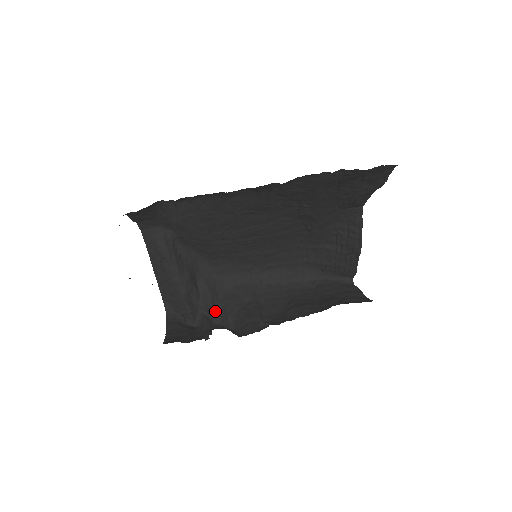
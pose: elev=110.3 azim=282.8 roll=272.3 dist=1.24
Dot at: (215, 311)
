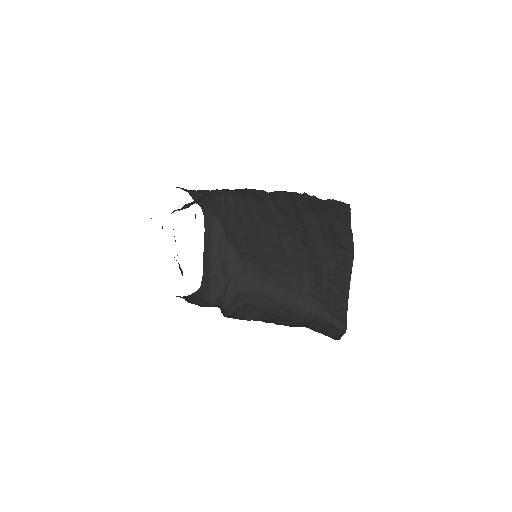
Dot at: (228, 299)
